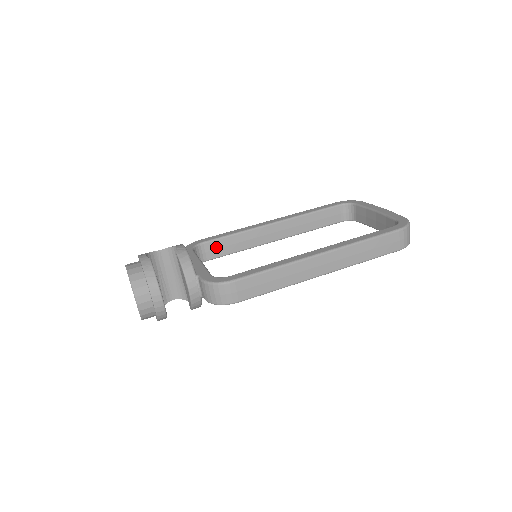
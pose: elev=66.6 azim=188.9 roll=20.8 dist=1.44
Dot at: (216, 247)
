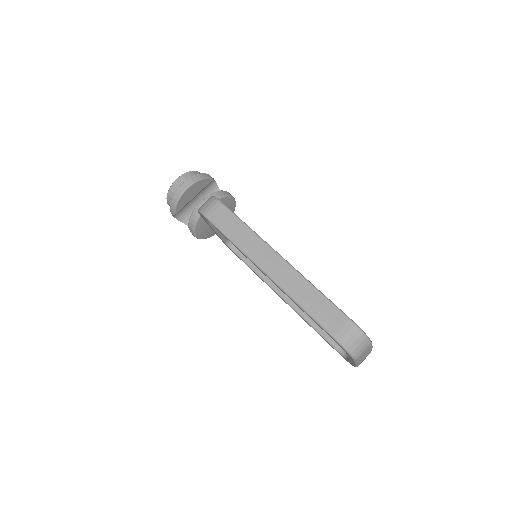
Dot at: occluded
